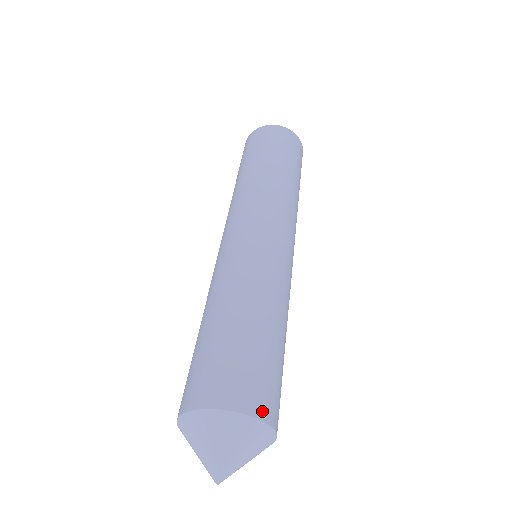
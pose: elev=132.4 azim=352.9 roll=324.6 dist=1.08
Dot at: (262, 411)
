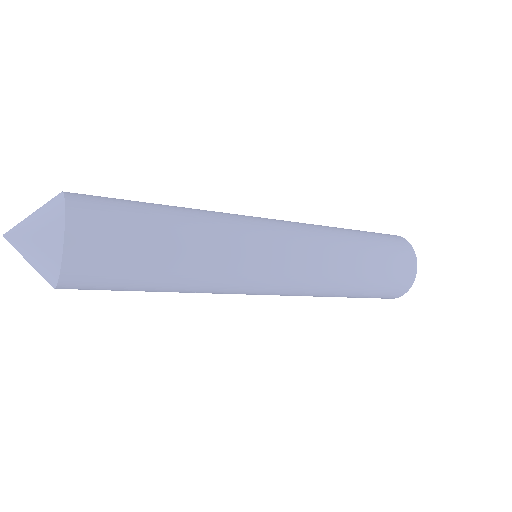
Dot at: (73, 194)
